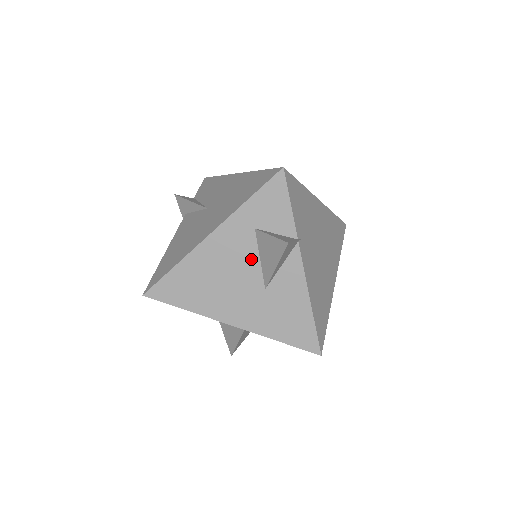
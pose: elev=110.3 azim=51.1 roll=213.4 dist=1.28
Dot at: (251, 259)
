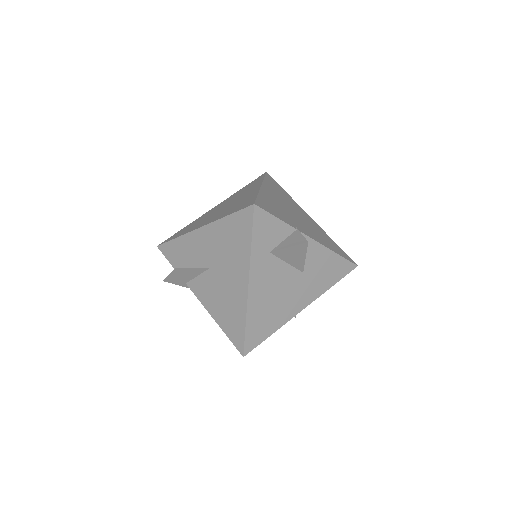
Dot at: (282, 269)
